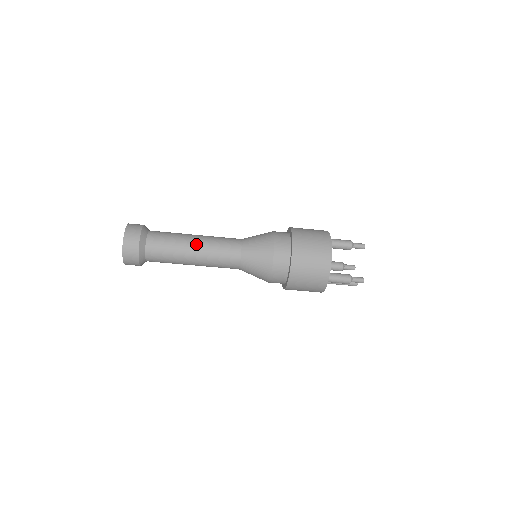
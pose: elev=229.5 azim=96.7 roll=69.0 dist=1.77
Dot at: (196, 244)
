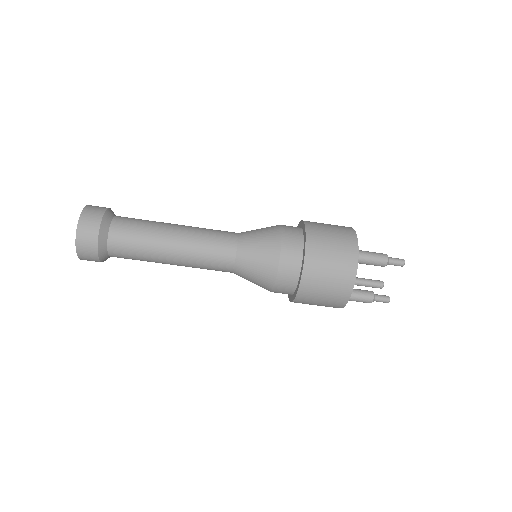
Dot at: (174, 252)
